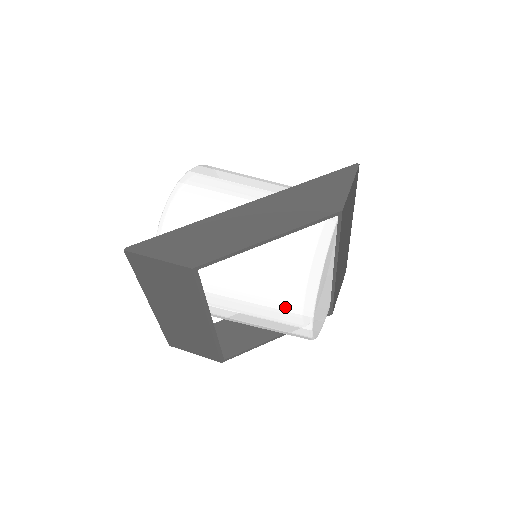
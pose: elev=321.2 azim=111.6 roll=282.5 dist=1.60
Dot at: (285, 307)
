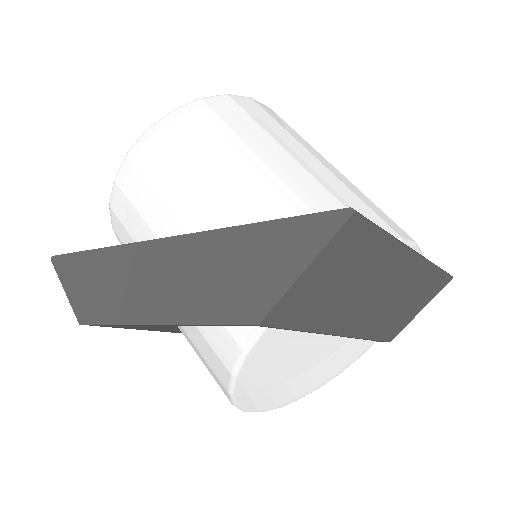
Dot at: occluded
